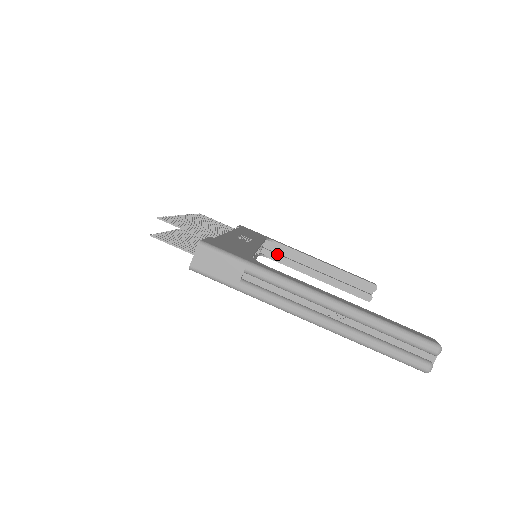
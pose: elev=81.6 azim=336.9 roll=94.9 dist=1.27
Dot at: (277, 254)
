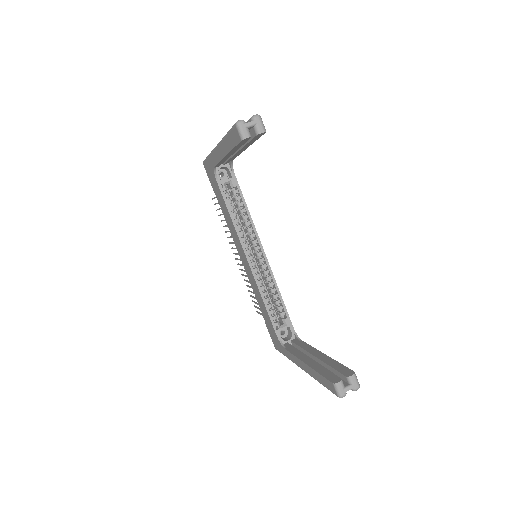
Dot at: (293, 346)
